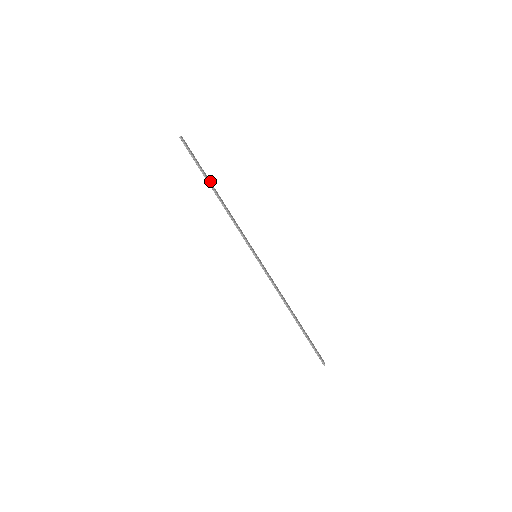
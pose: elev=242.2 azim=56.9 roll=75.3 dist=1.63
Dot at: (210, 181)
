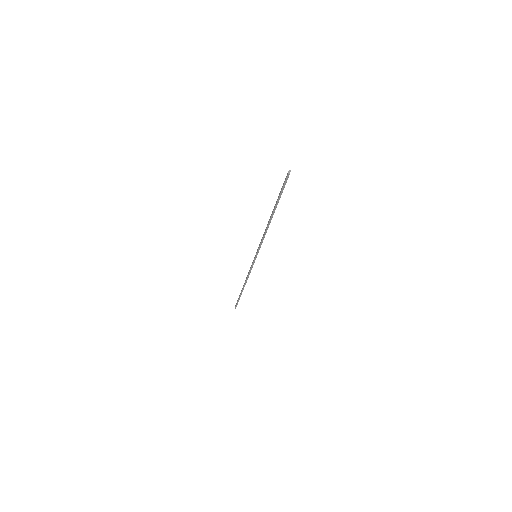
Dot at: occluded
